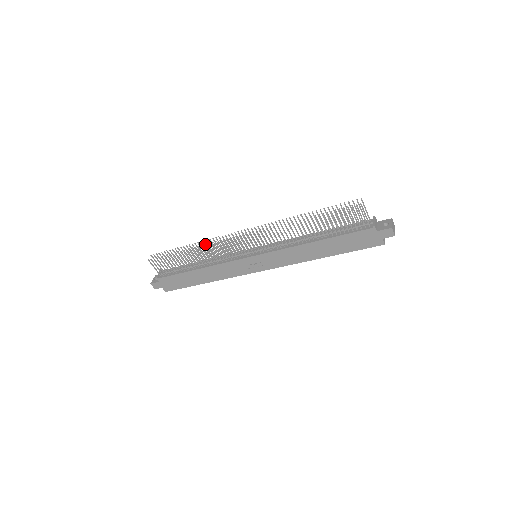
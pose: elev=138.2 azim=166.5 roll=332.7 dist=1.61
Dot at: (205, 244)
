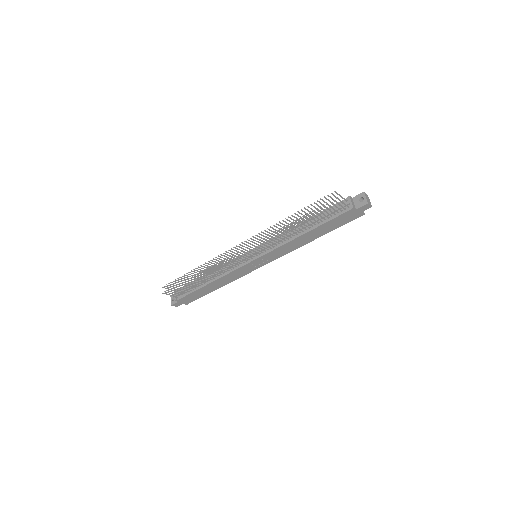
Dot at: (208, 264)
